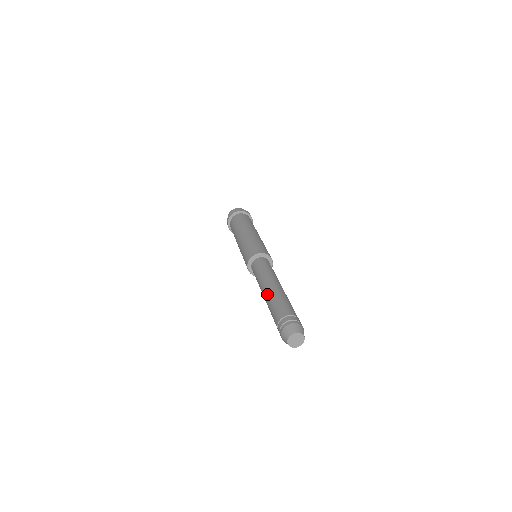
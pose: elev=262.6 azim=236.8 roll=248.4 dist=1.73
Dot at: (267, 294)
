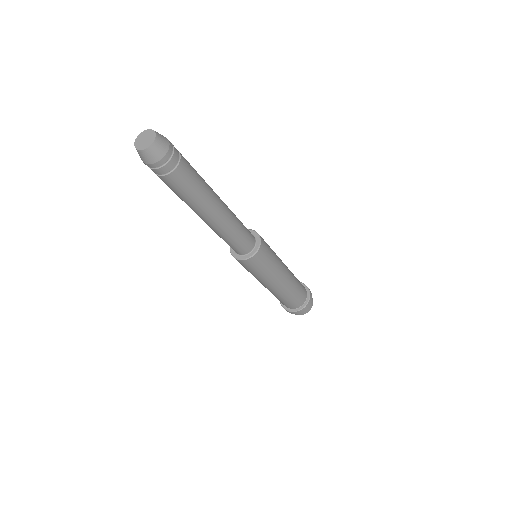
Dot at: occluded
